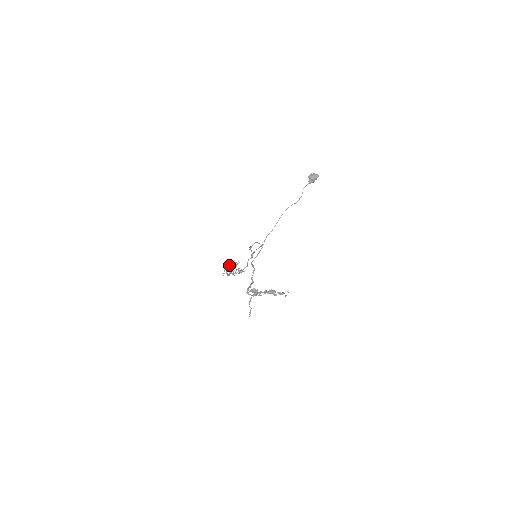
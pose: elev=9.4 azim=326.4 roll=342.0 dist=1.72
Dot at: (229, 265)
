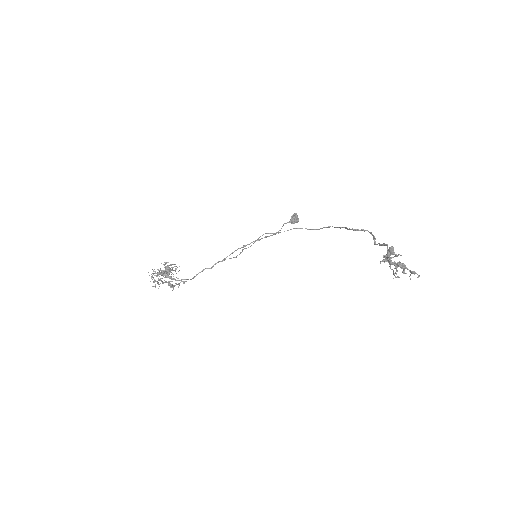
Dot at: (165, 266)
